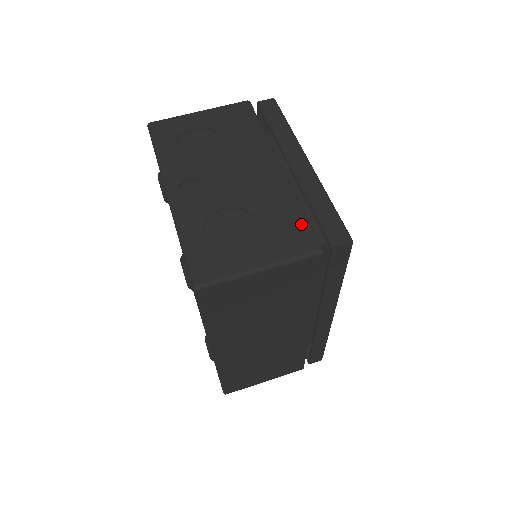
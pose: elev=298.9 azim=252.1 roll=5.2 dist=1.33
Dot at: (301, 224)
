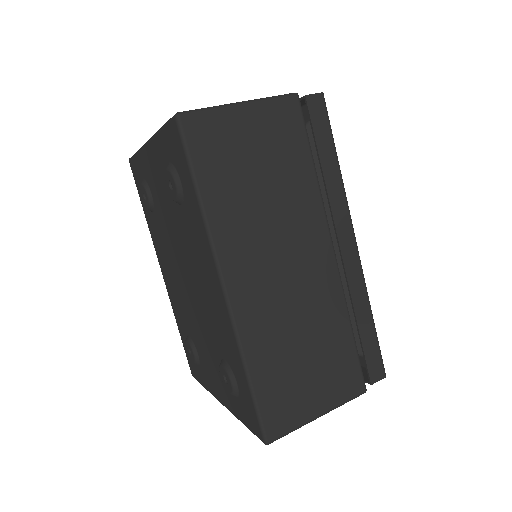
Dot at: occluded
